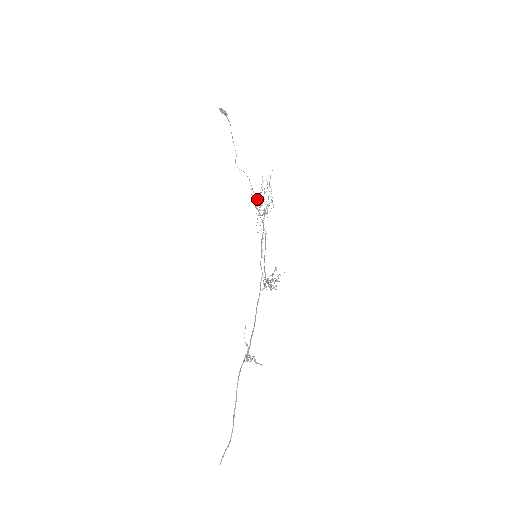
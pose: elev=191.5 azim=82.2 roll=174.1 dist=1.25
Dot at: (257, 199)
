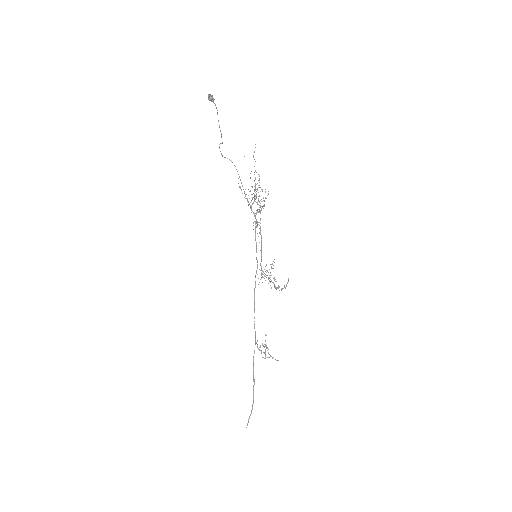
Dot at: occluded
